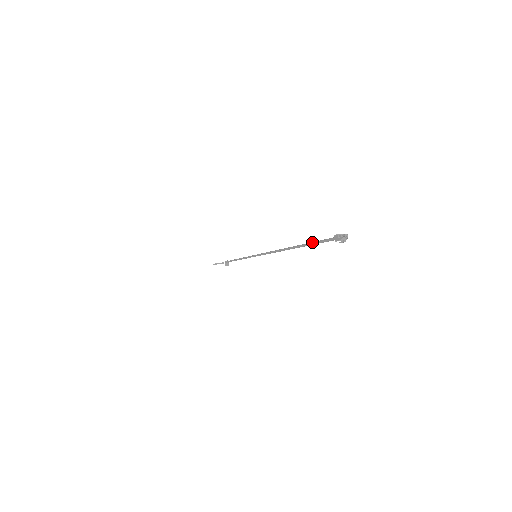
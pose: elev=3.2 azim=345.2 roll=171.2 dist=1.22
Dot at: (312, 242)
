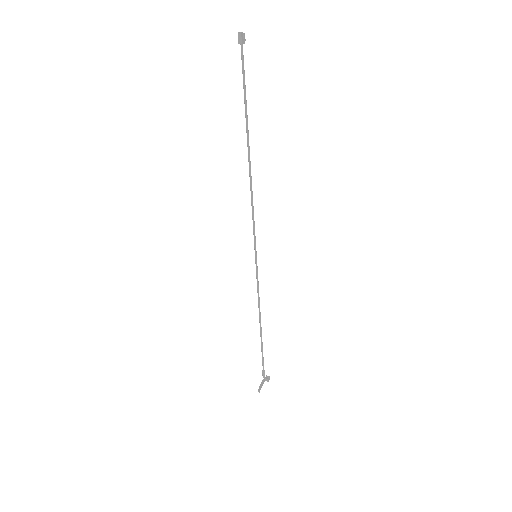
Dot at: occluded
